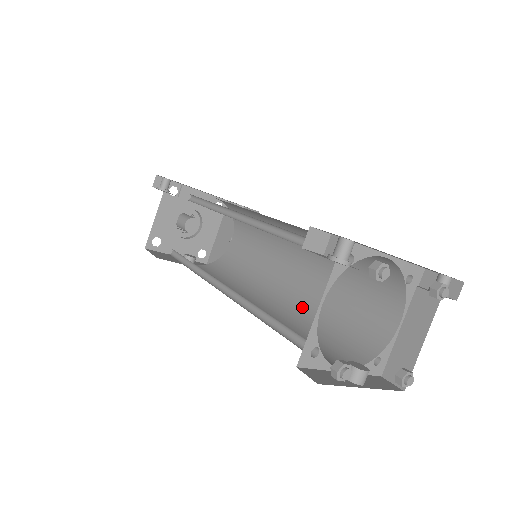
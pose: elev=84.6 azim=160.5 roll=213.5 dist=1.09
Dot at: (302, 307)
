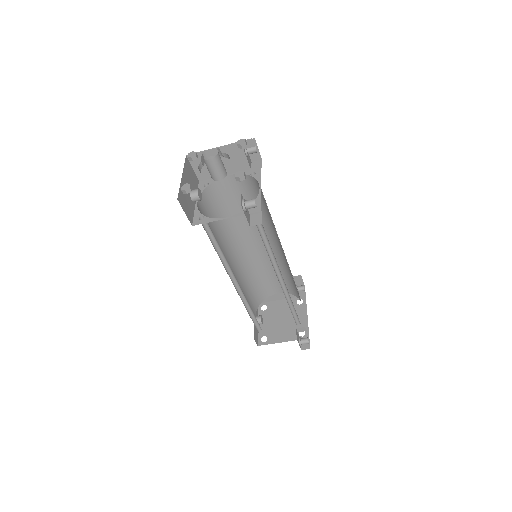
Dot at: (248, 265)
